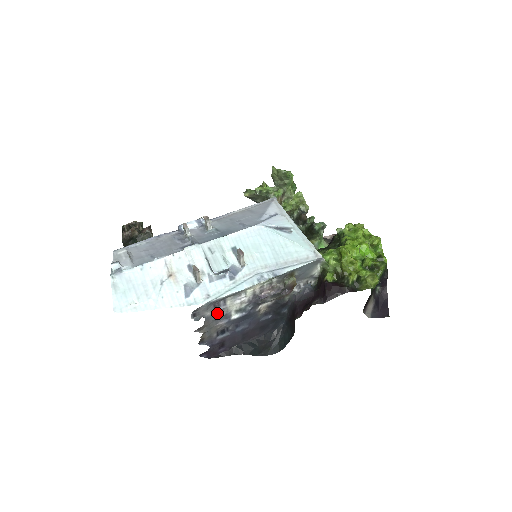
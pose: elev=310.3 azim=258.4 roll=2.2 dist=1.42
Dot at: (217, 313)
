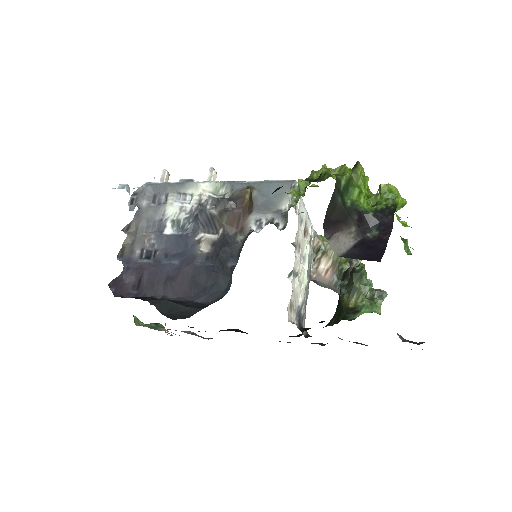
Dot at: (153, 211)
